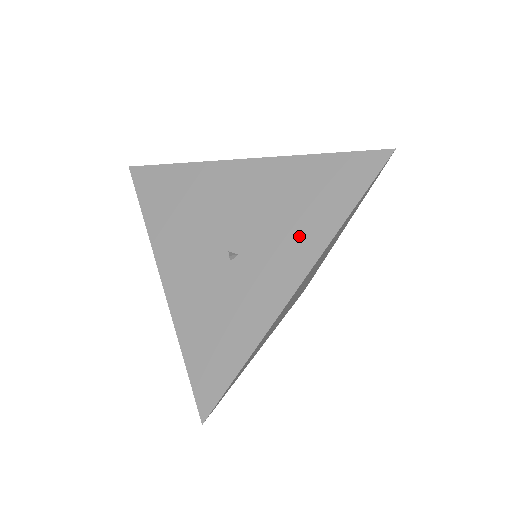
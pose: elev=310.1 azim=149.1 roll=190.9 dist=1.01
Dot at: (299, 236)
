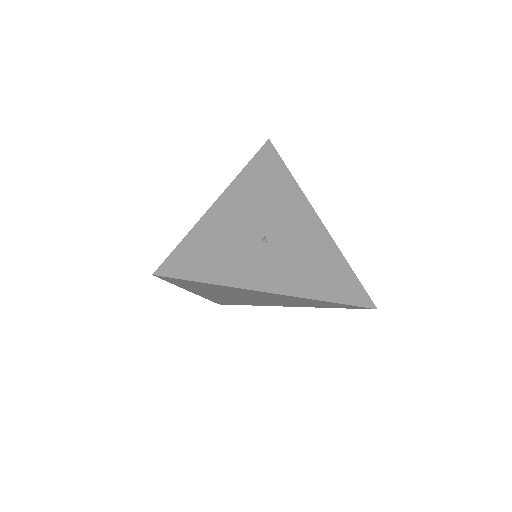
Dot at: (301, 278)
